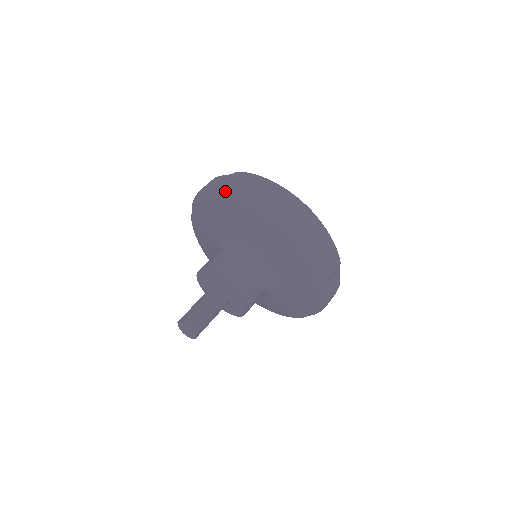
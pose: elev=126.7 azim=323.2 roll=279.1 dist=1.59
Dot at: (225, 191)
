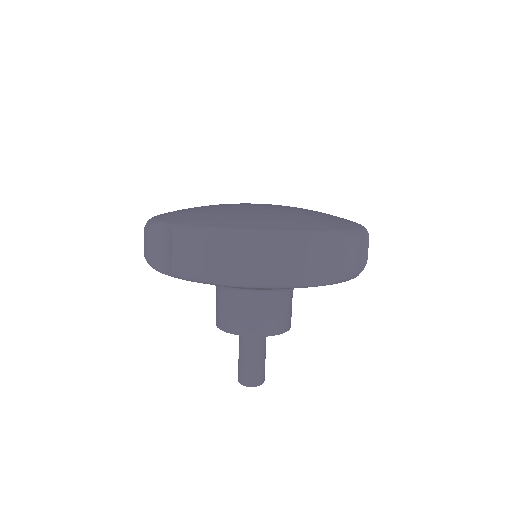
Dot at: (183, 278)
